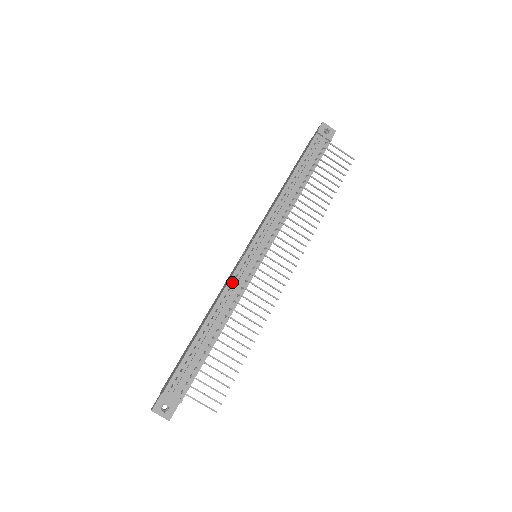
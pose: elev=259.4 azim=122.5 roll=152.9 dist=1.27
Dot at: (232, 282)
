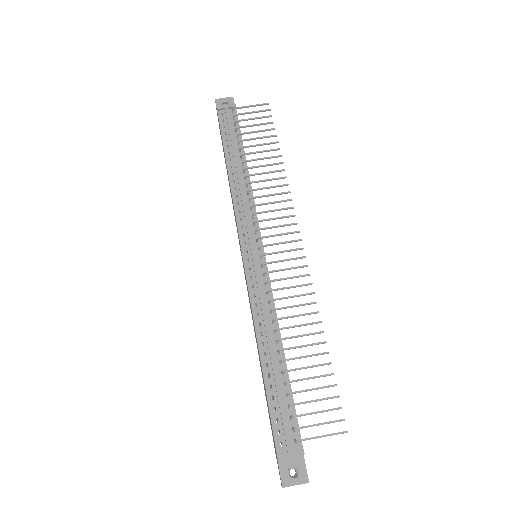
Dot at: (254, 297)
